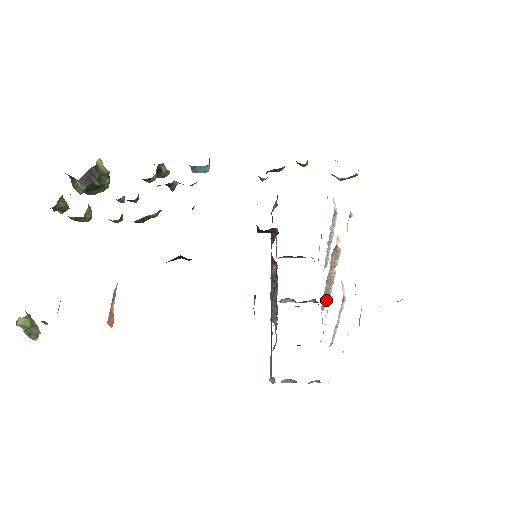
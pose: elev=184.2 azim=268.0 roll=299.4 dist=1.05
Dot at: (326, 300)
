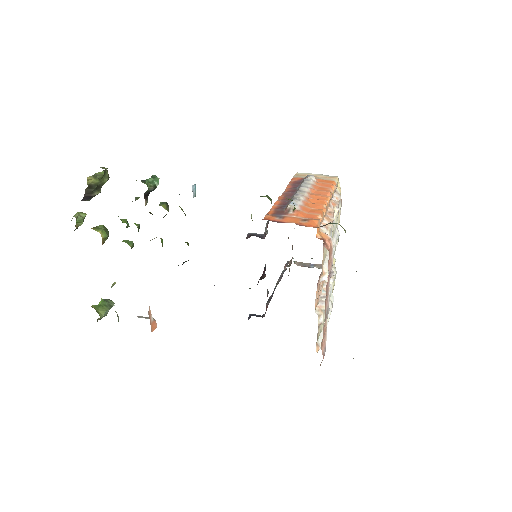
Dot at: occluded
